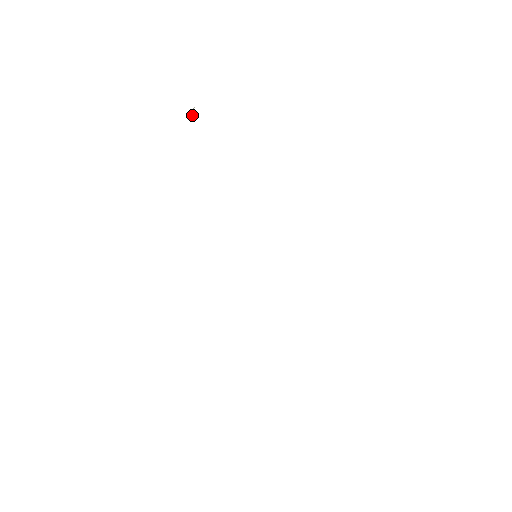
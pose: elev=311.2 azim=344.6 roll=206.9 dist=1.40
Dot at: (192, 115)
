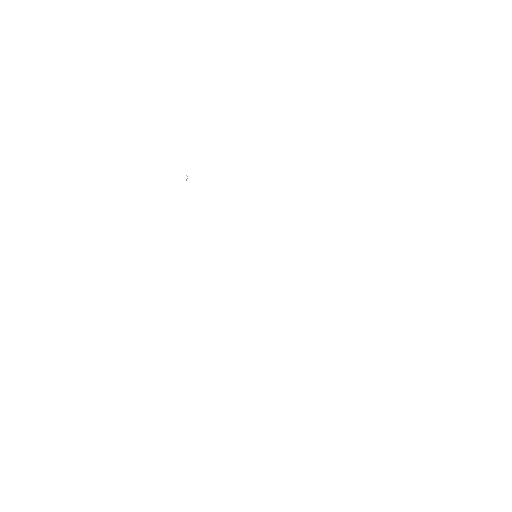
Dot at: occluded
